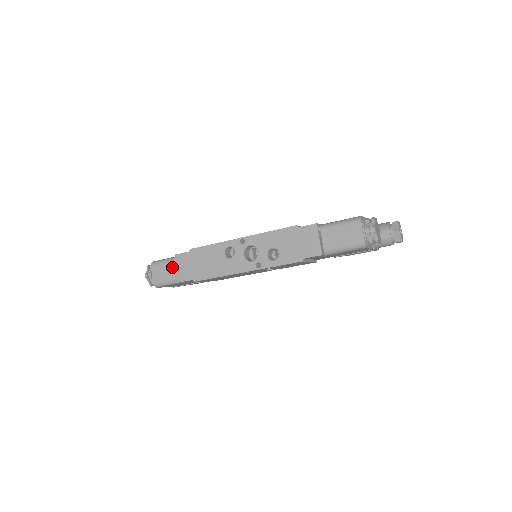
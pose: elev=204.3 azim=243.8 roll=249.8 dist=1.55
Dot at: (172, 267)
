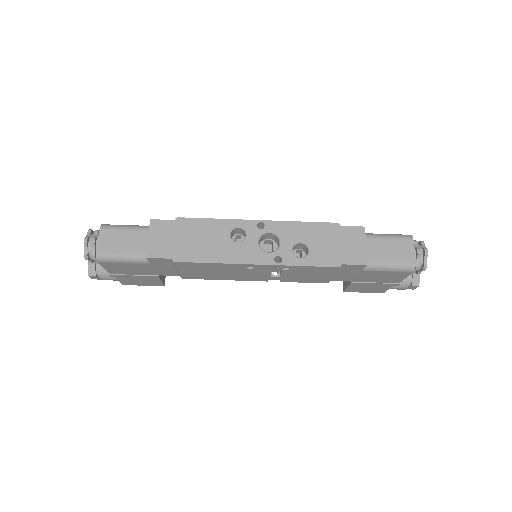
Dot at: (136, 237)
